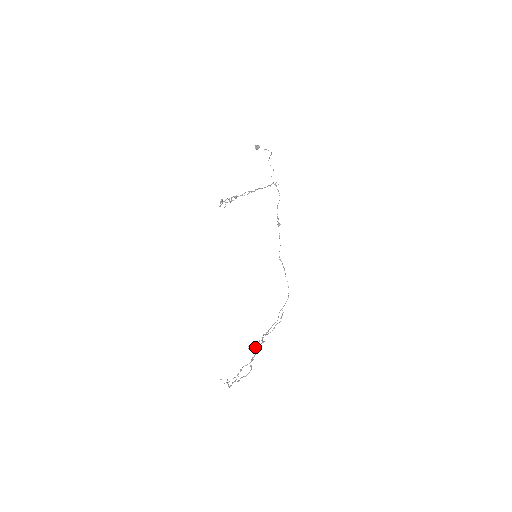
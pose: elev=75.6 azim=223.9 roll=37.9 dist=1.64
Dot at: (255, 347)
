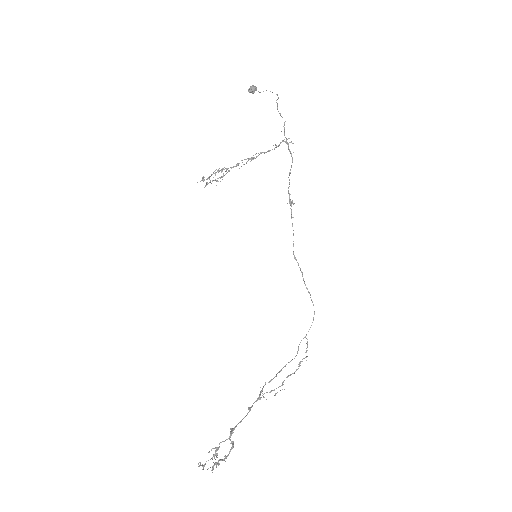
Dot at: occluded
